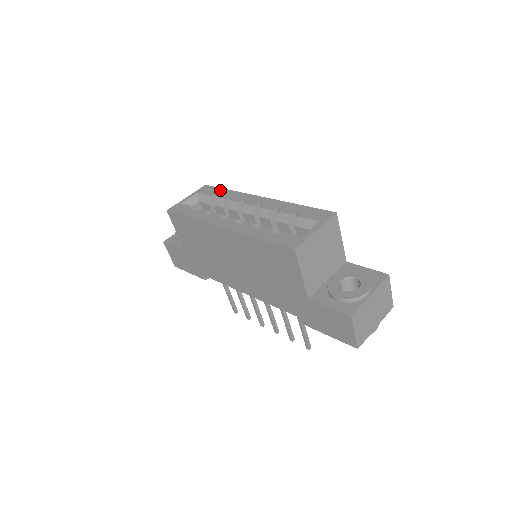
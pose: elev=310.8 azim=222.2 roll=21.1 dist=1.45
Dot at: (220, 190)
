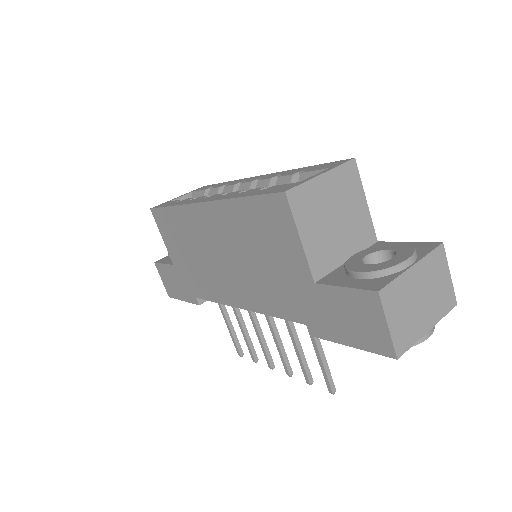
Dot at: (217, 184)
